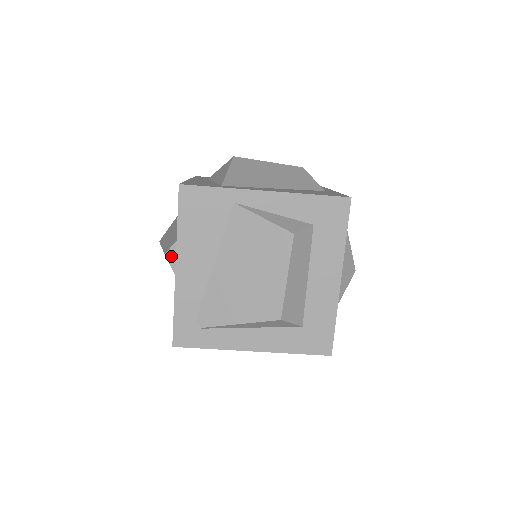
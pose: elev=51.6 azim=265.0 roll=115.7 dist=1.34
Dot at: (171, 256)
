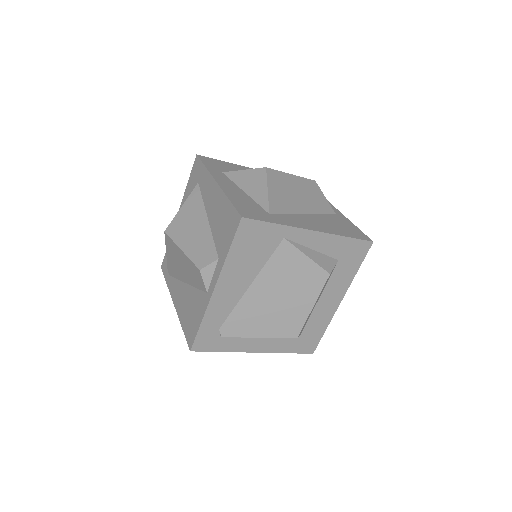
Dot at: (207, 273)
